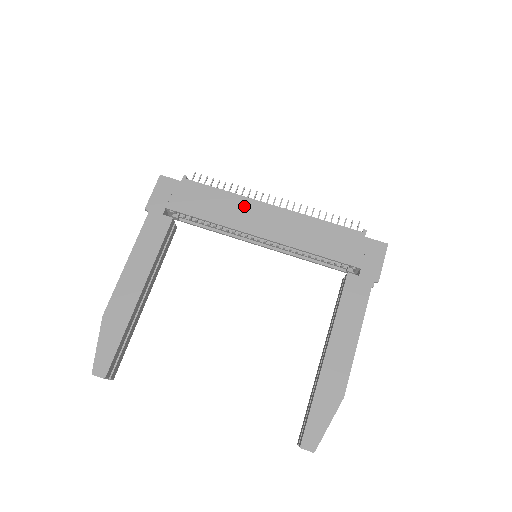
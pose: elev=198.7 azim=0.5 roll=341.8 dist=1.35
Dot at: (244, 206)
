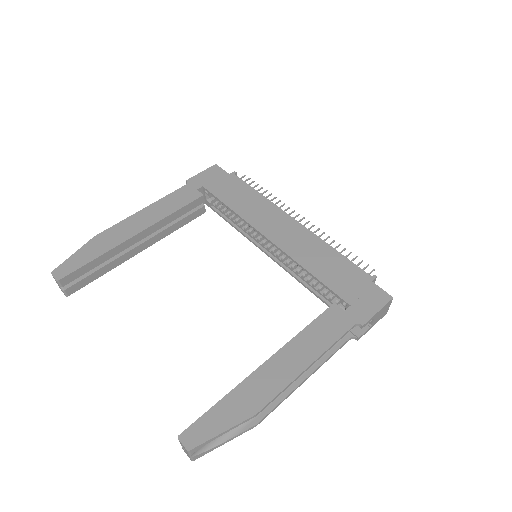
Dot at: (269, 211)
